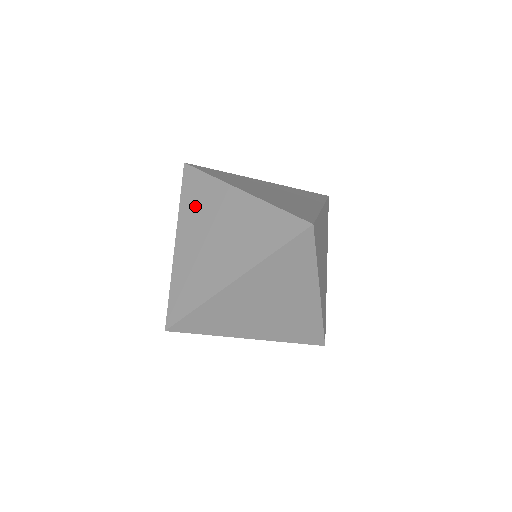
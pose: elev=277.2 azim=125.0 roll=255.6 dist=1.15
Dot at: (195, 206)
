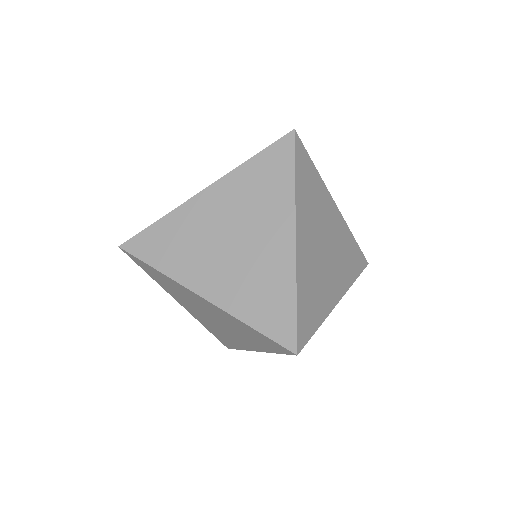
Dot at: (169, 288)
